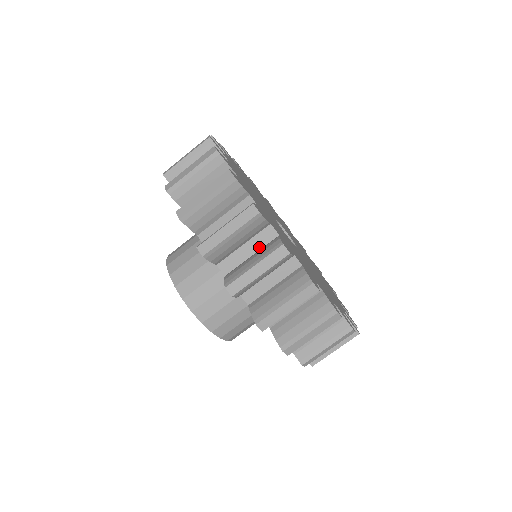
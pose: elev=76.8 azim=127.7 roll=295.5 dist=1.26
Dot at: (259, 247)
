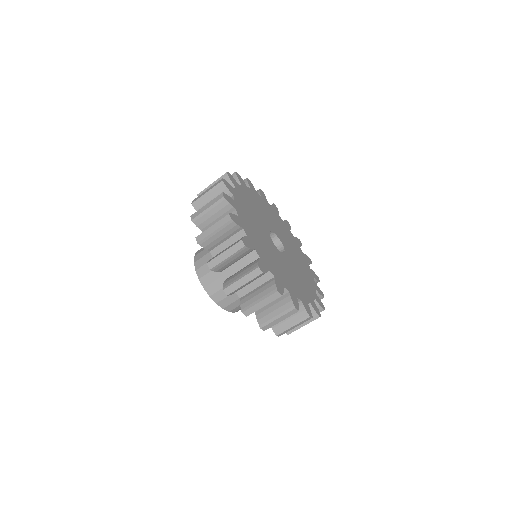
Dot at: (262, 283)
